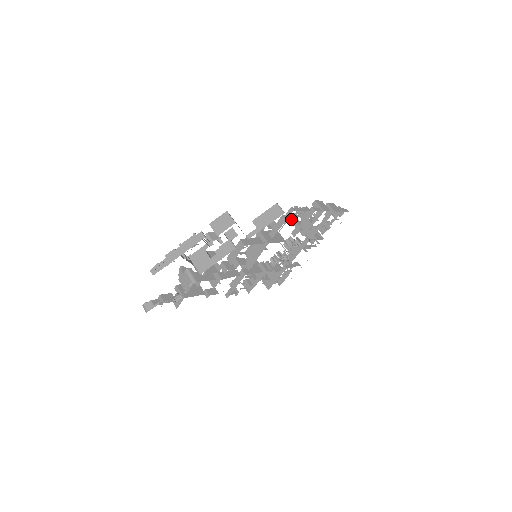
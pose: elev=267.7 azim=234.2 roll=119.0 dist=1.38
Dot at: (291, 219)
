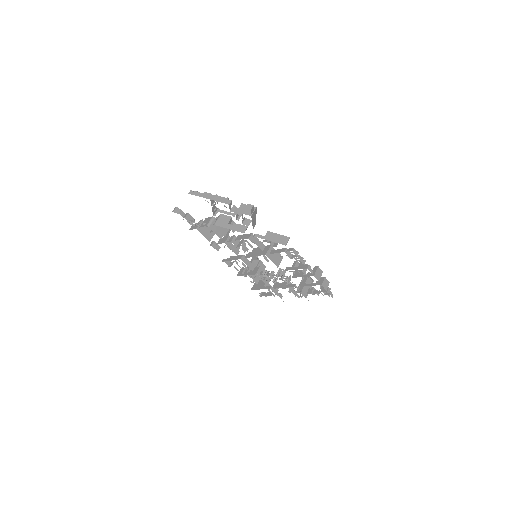
Dot at: (289, 255)
